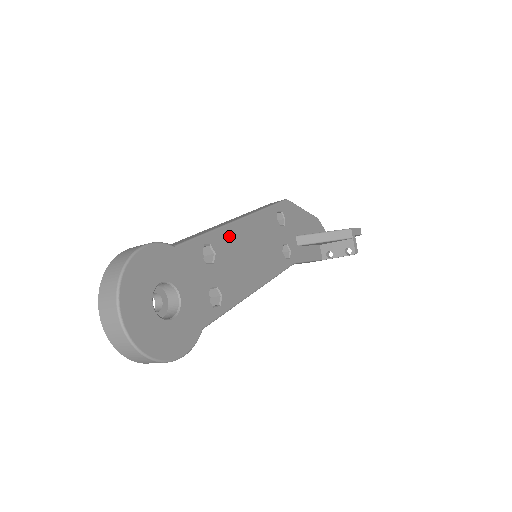
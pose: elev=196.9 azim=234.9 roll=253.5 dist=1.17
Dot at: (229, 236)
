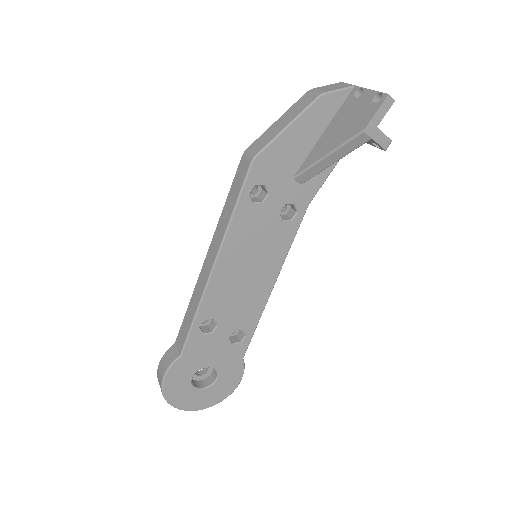
Dot at: (214, 294)
